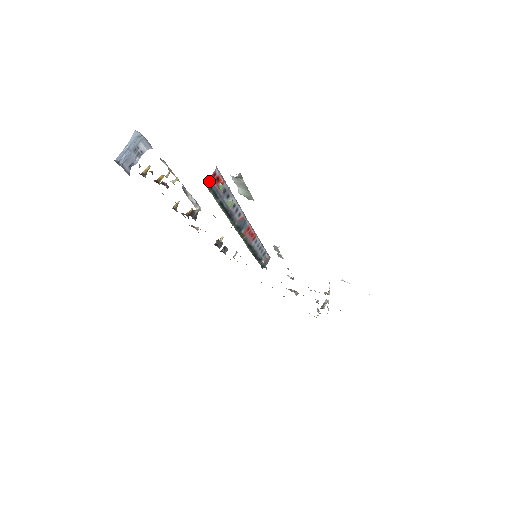
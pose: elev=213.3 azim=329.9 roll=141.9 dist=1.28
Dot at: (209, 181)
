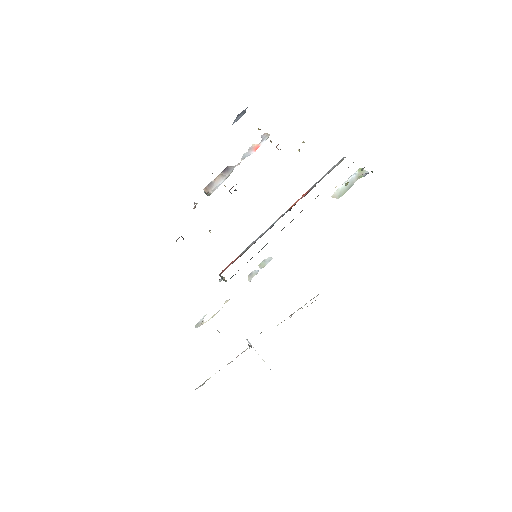
Dot at: occluded
